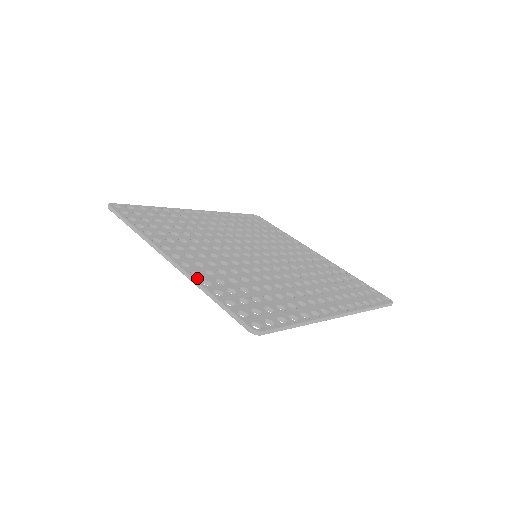
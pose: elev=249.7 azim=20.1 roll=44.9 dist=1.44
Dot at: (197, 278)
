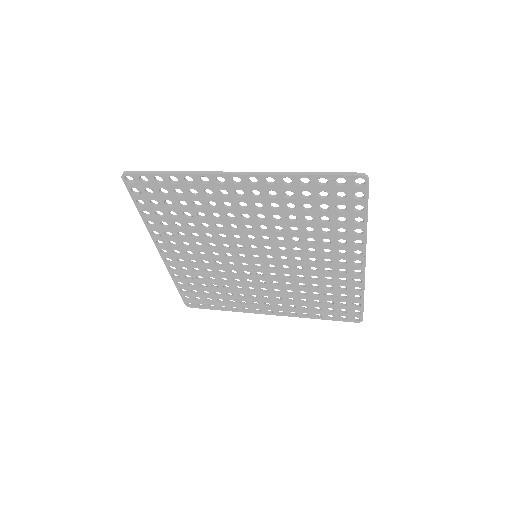
Dot at: (278, 175)
